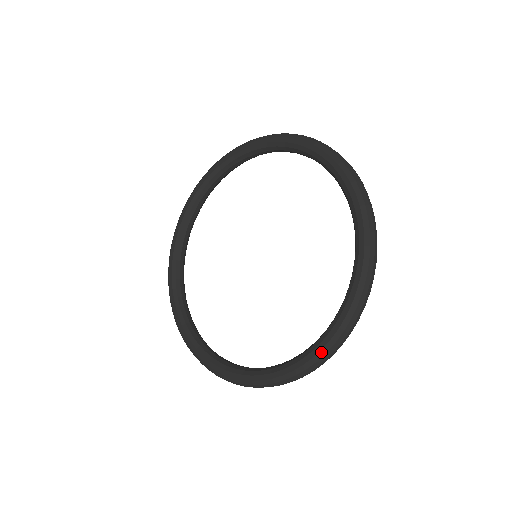
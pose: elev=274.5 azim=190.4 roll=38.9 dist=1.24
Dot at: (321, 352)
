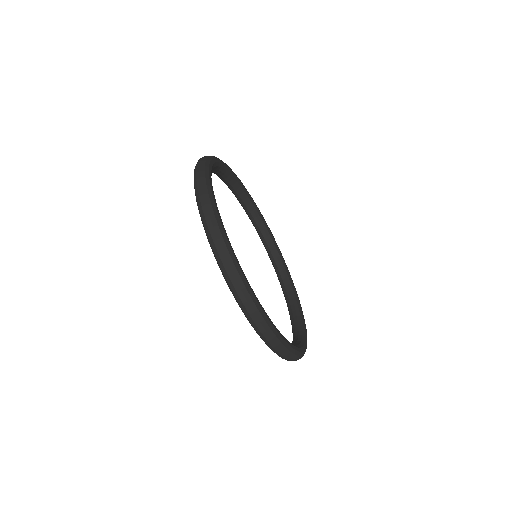
Dot at: occluded
